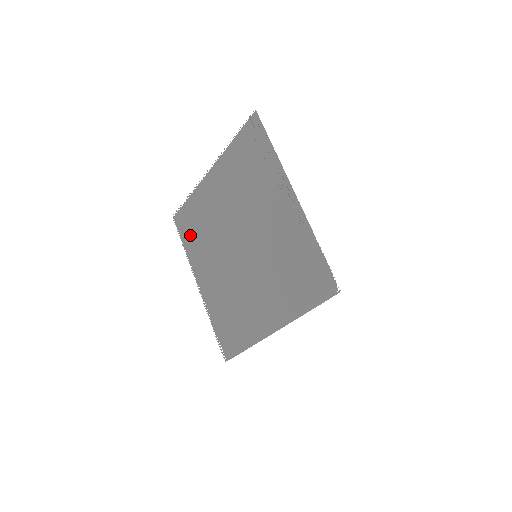
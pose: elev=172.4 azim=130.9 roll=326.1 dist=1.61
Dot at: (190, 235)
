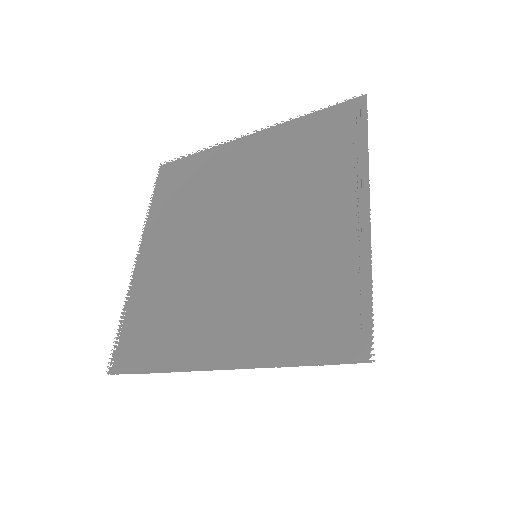
Dot at: (171, 193)
